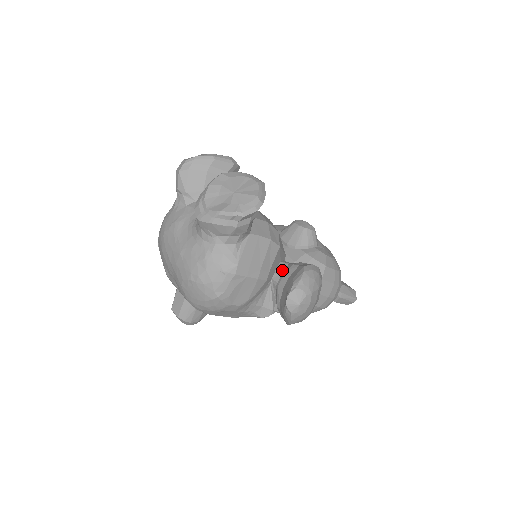
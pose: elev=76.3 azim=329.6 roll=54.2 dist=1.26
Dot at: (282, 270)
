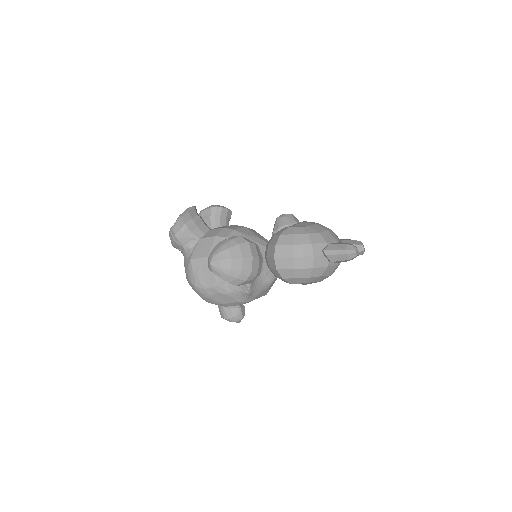
Dot at: occluded
